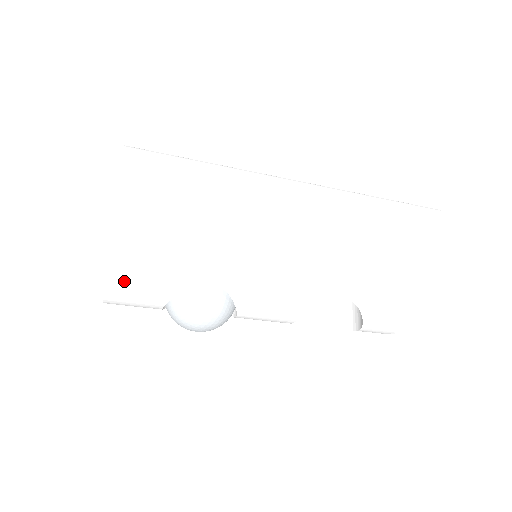
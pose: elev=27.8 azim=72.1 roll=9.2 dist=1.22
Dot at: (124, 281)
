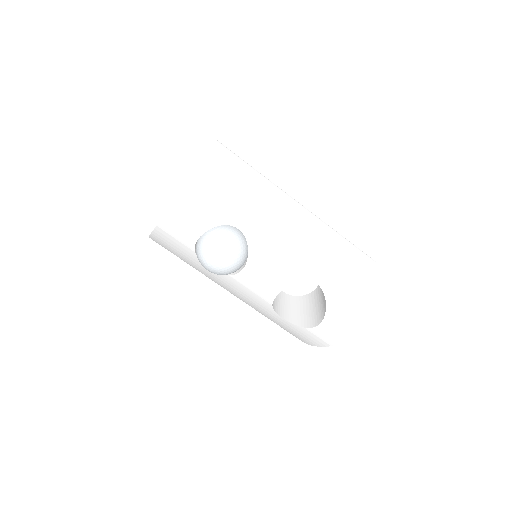
Dot at: (189, 201)
